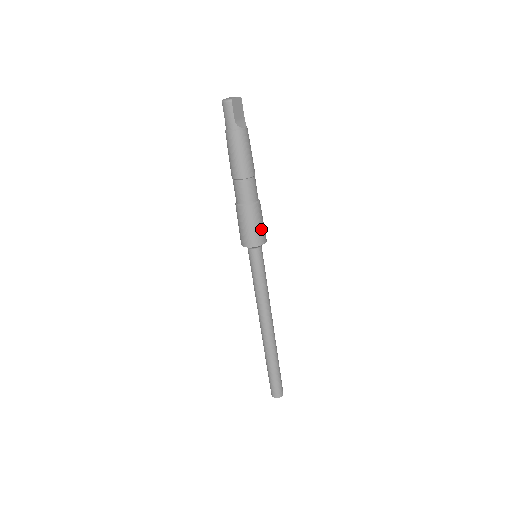
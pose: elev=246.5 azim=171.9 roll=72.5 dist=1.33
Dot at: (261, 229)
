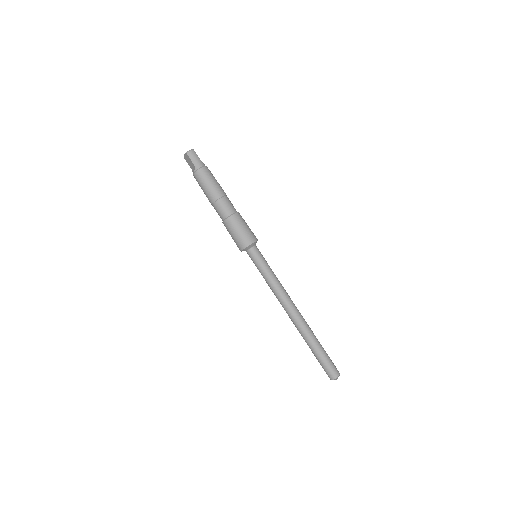
Dot at: occluded
